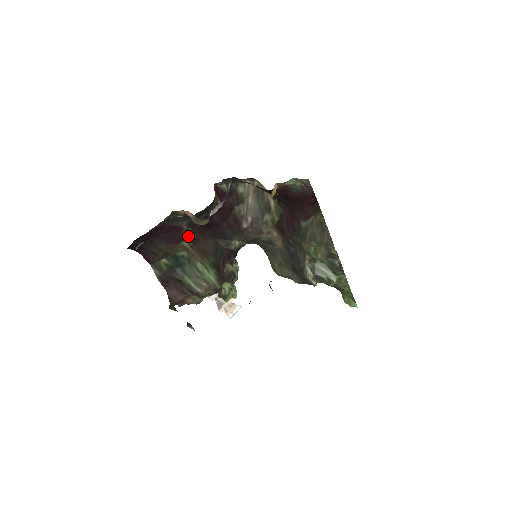
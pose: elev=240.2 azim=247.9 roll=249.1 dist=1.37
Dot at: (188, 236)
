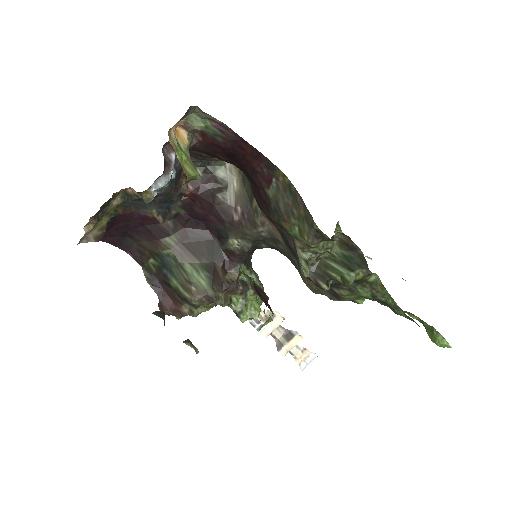
Dot at: (170, 231)
